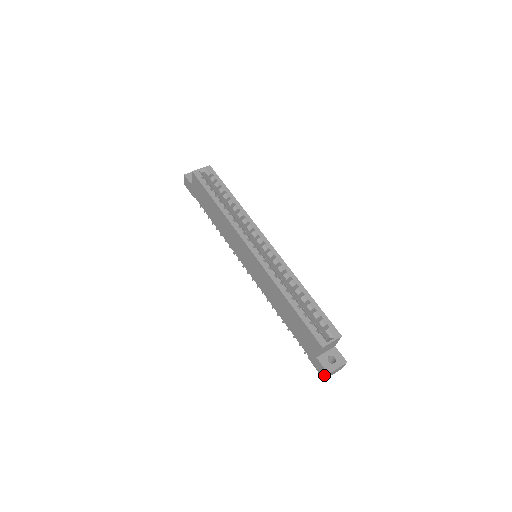
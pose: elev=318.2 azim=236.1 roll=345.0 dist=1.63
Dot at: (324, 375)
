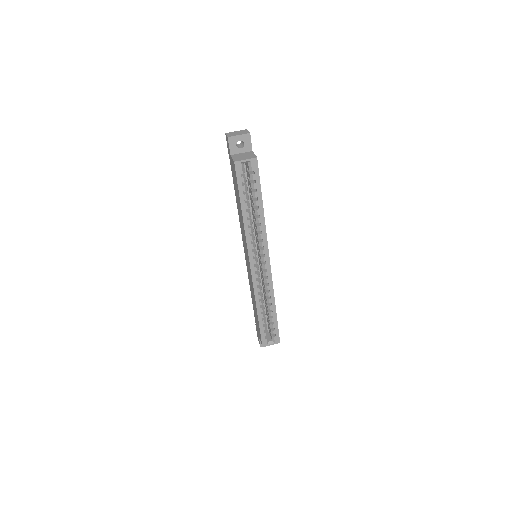
Dot at: occluded
